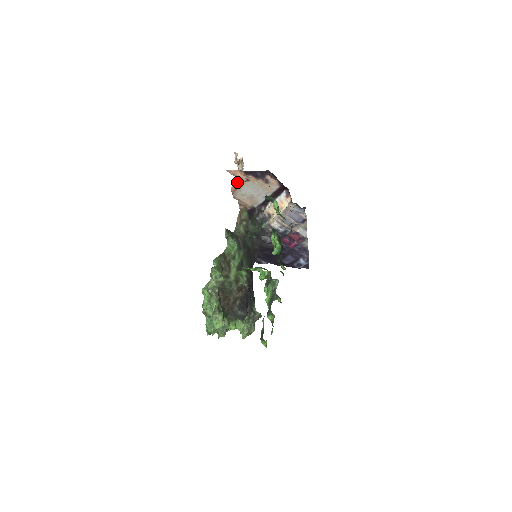
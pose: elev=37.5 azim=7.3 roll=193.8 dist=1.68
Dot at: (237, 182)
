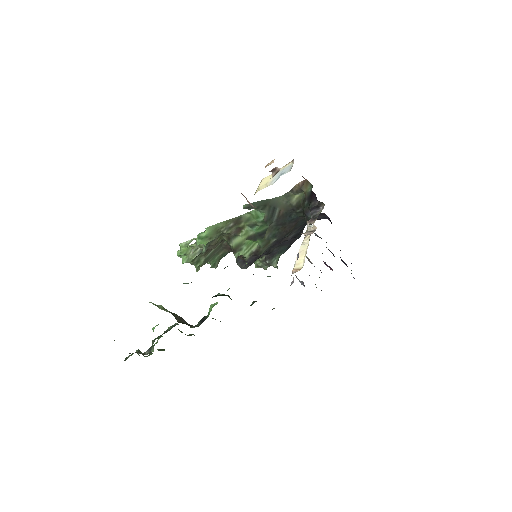
Dot at: (256, 191)
